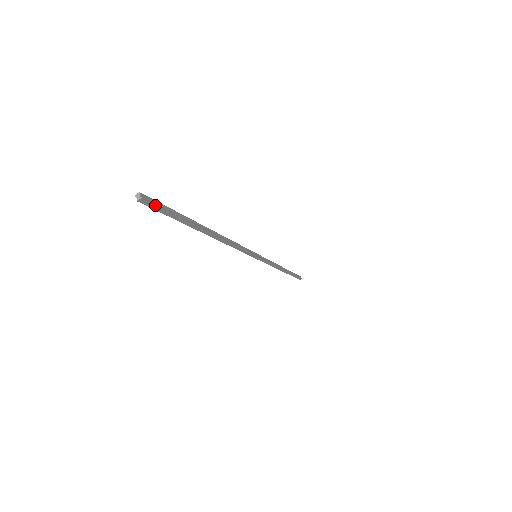
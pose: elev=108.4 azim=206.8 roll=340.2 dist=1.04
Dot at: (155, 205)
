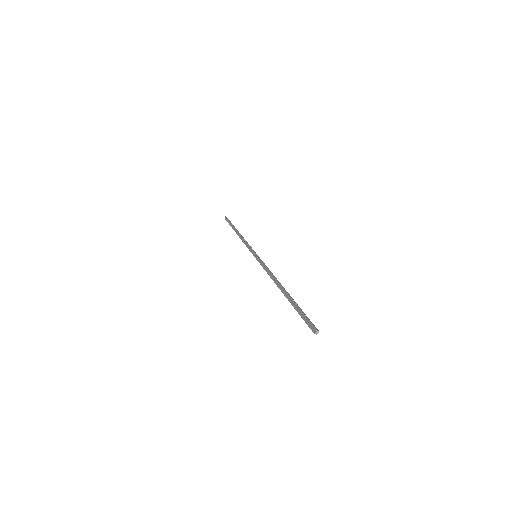
Dot at: (311, 327)
